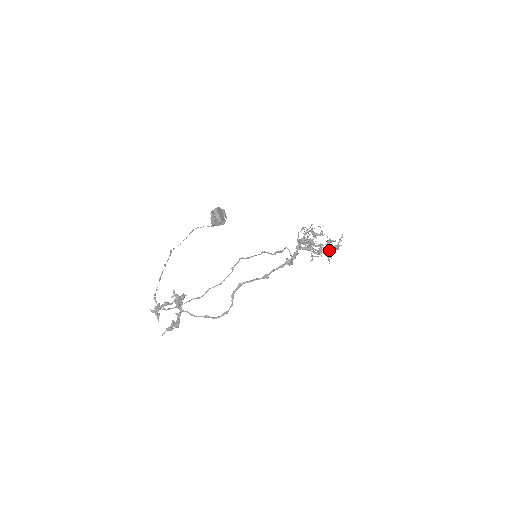
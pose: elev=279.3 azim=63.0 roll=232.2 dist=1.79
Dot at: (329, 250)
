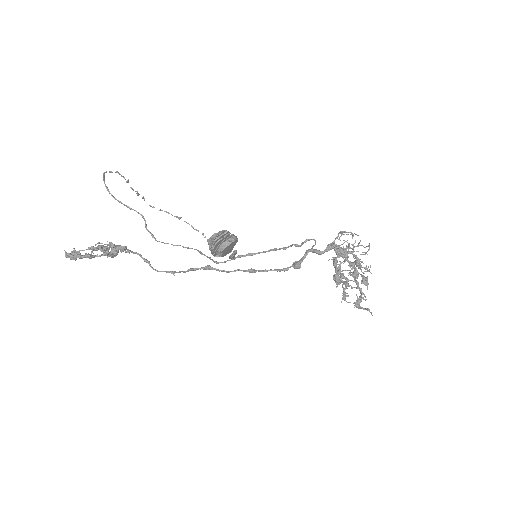
Dot at: occluded
